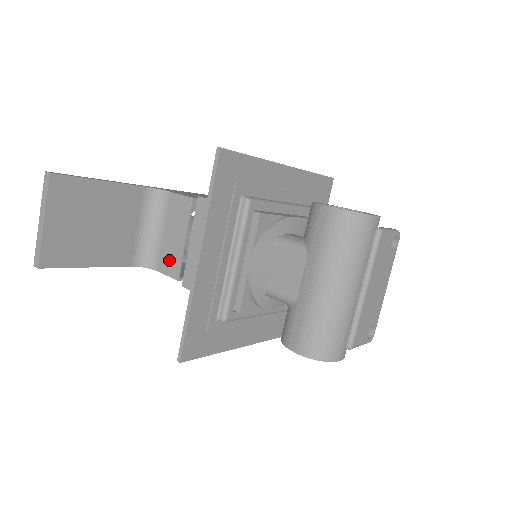
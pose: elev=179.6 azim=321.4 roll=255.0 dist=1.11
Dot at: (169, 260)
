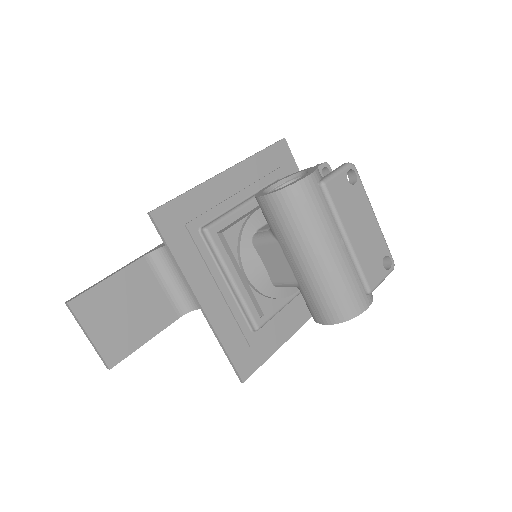
Dot at: occluded
